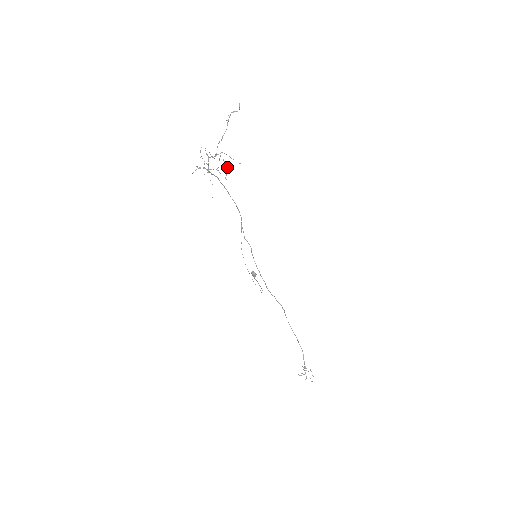
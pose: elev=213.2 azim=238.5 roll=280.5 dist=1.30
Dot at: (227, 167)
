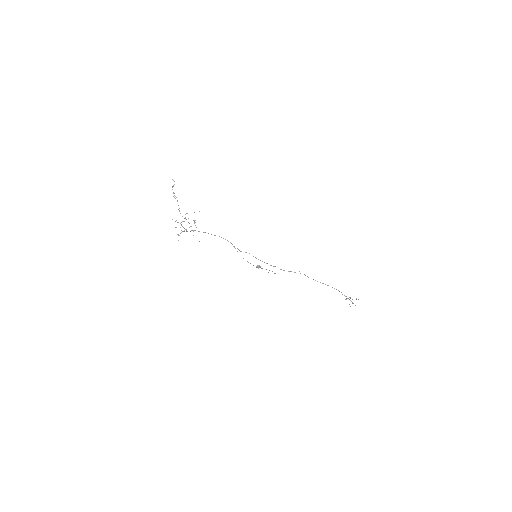
Dot at: occluded
